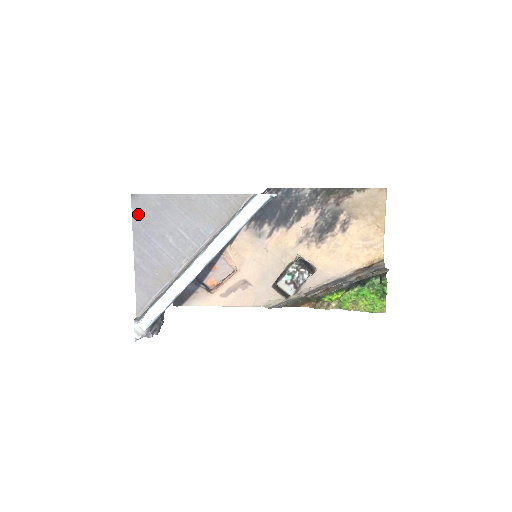
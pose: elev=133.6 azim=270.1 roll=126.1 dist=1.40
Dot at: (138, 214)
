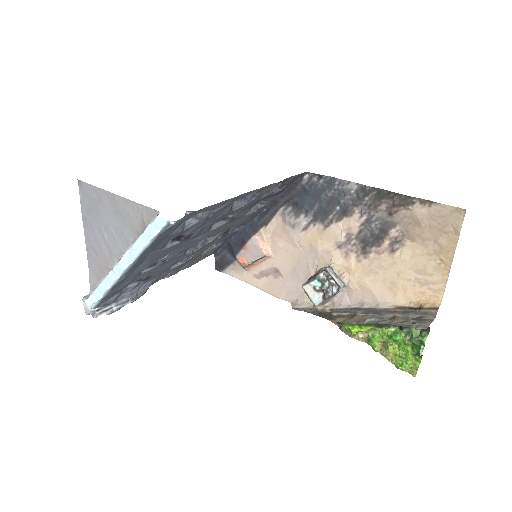
Dot at: (84, 201)
